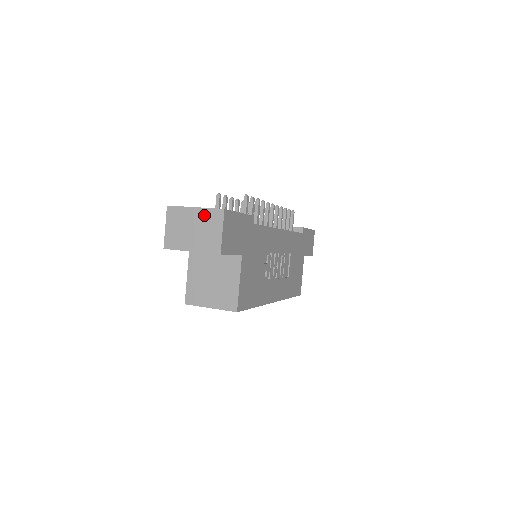
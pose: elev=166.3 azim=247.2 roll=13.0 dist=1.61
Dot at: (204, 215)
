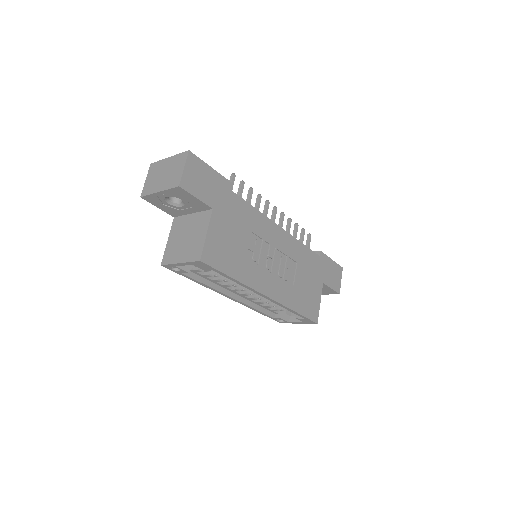
Dot at: (174, 160)
